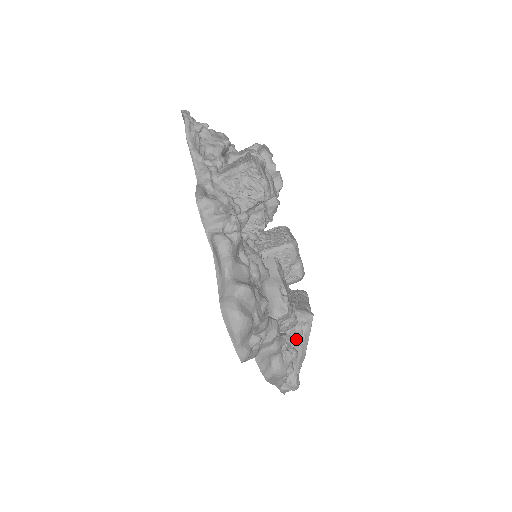
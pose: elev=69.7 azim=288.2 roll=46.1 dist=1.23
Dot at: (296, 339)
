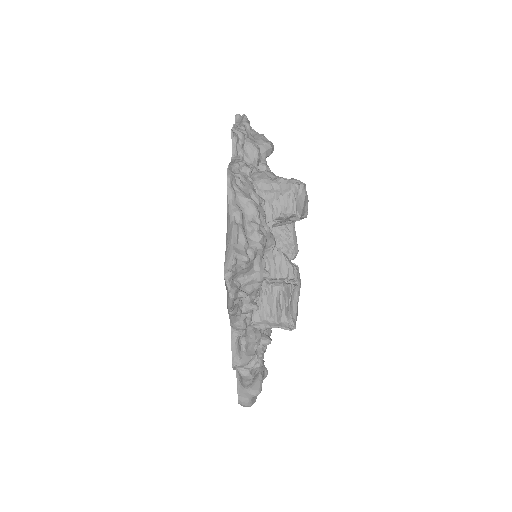
Dot at: occluded
